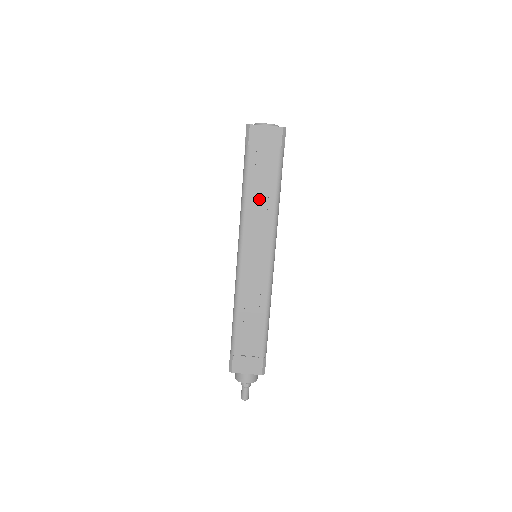
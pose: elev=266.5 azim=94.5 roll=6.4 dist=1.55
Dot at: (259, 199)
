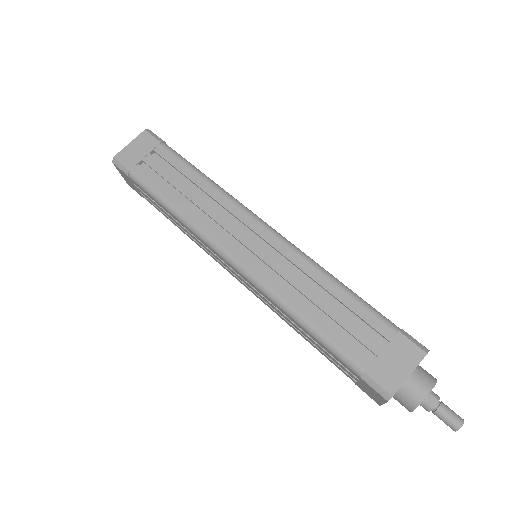
Dot at: (190, 196)
